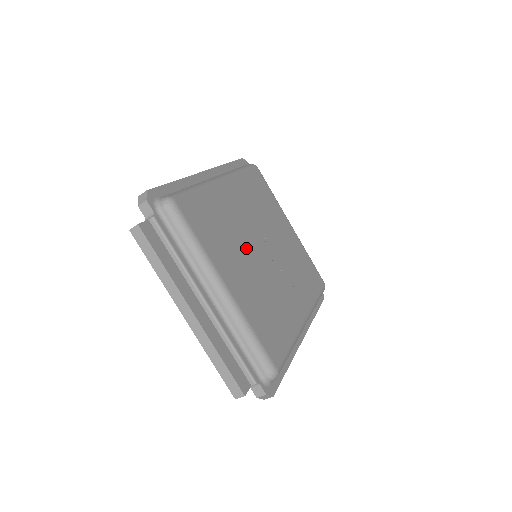
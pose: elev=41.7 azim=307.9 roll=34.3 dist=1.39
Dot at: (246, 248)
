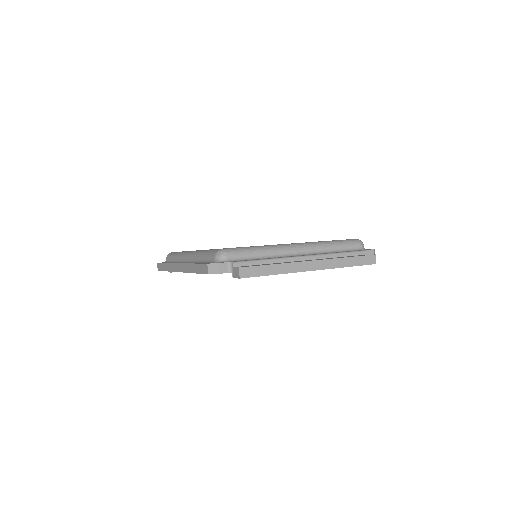
Dot at: occluded
